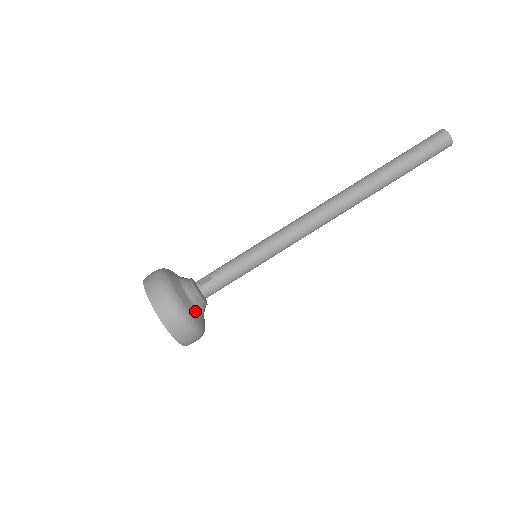
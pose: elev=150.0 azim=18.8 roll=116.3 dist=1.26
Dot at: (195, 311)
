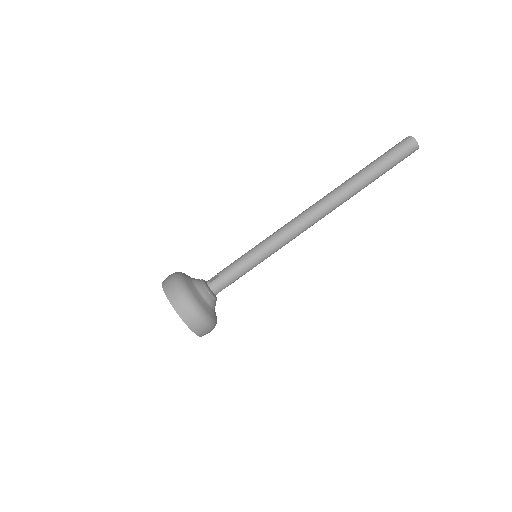
Dot at: (204, 302)
